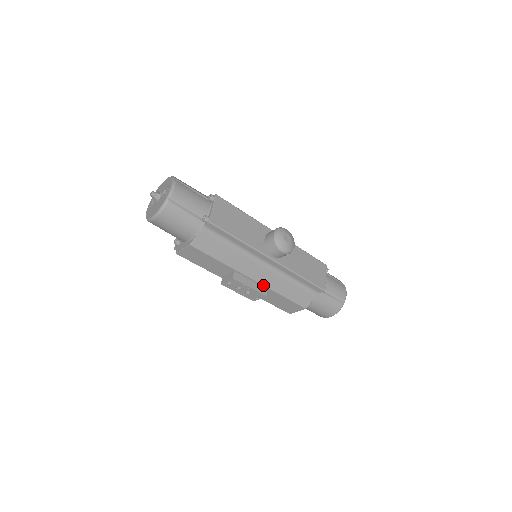
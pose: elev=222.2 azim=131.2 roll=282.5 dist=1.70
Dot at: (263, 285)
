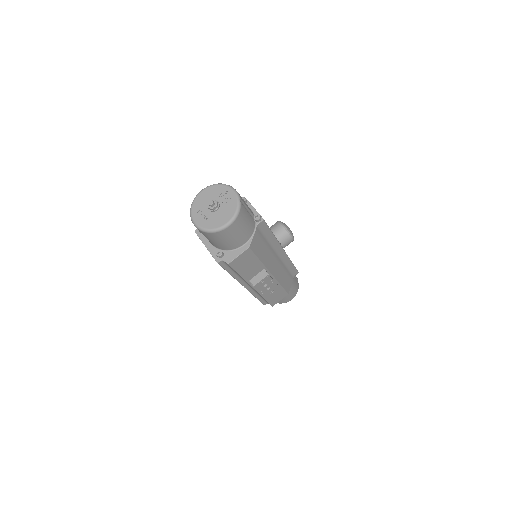
Dot at: (275, 278)
